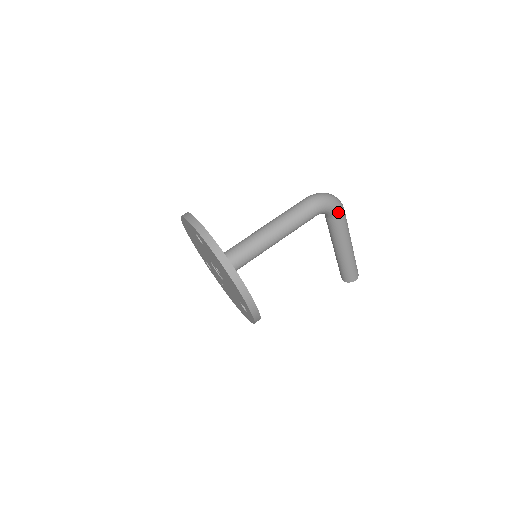
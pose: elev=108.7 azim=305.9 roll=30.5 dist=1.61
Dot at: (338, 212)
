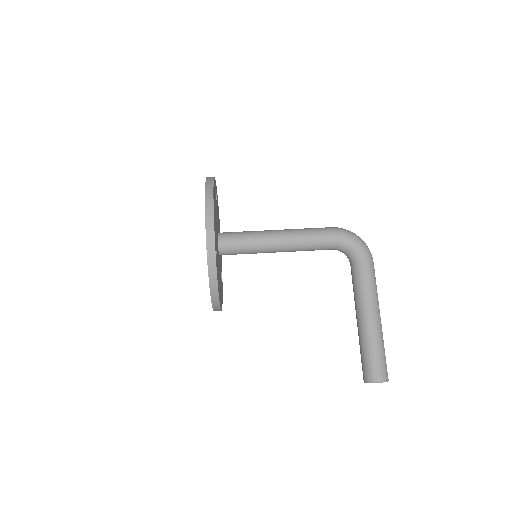
Dot at: (362, 253)
